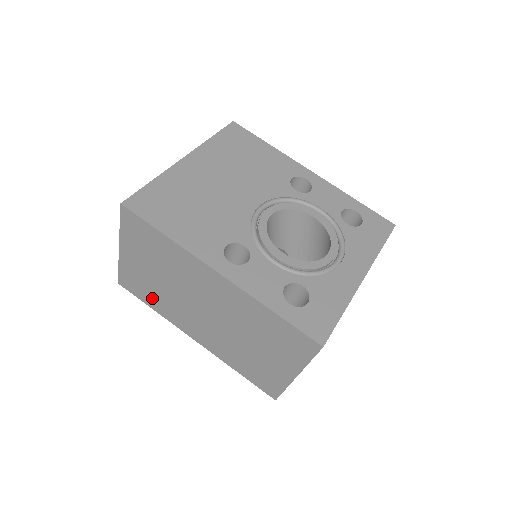
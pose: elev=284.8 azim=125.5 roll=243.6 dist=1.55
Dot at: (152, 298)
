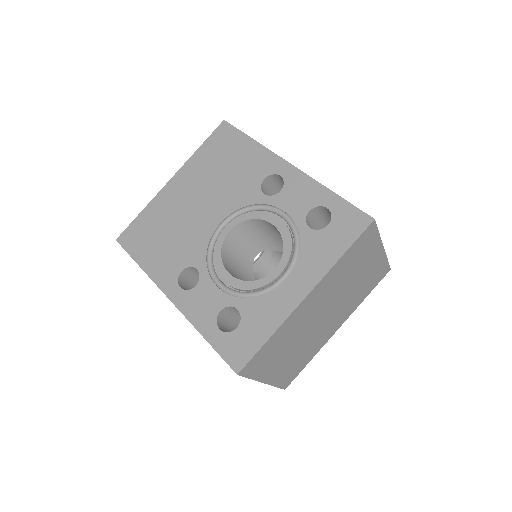
Dot at: occluded
